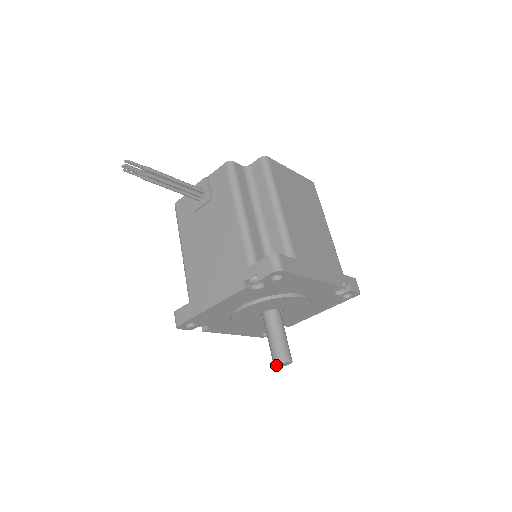
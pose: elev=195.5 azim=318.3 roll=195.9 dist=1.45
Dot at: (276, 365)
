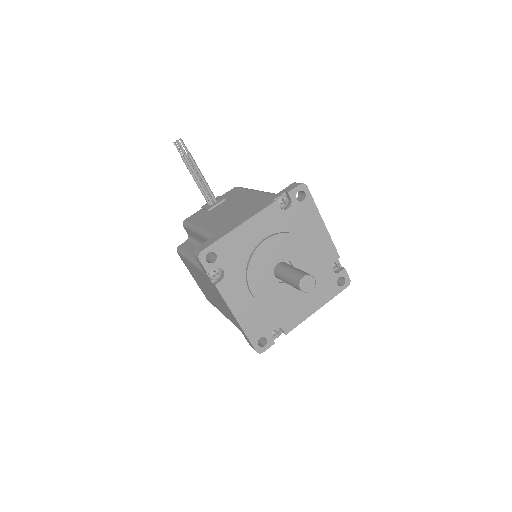
Dot at: (302, 281)
